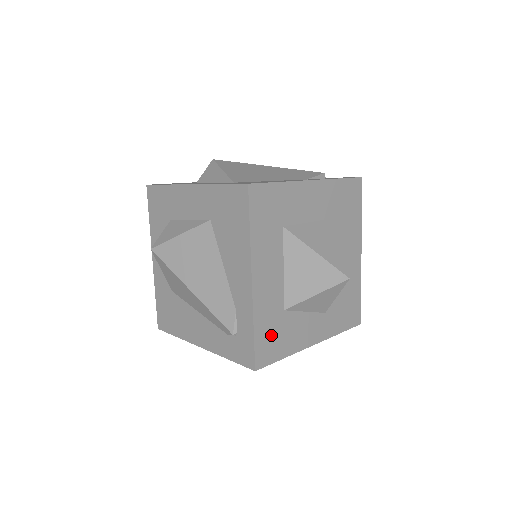
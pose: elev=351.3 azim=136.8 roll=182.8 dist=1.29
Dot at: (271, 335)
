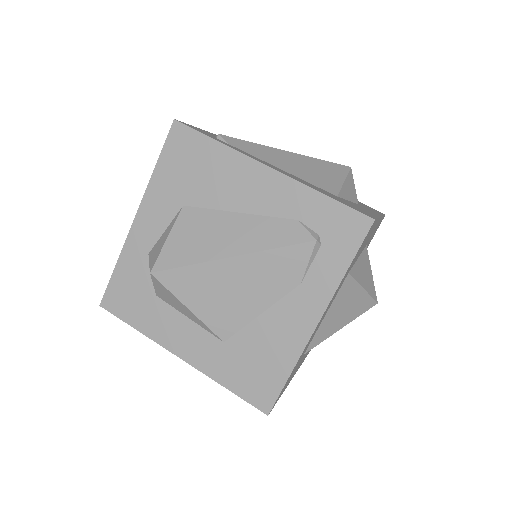
Dot at: occluded
